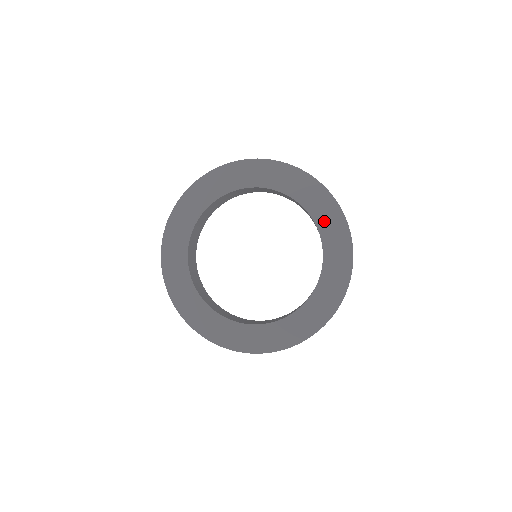
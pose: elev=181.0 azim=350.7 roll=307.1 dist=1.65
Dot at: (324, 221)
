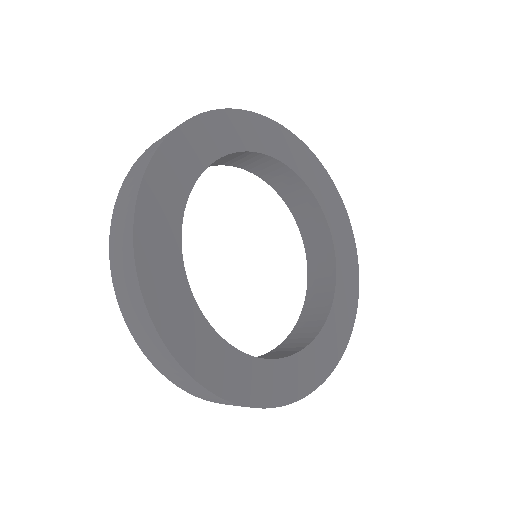
Dot at: (293, 159)
